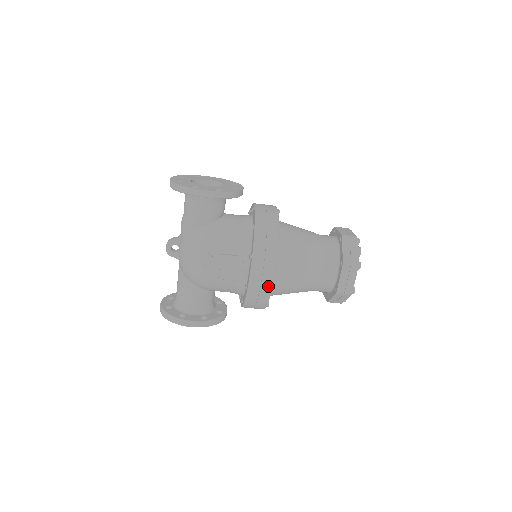
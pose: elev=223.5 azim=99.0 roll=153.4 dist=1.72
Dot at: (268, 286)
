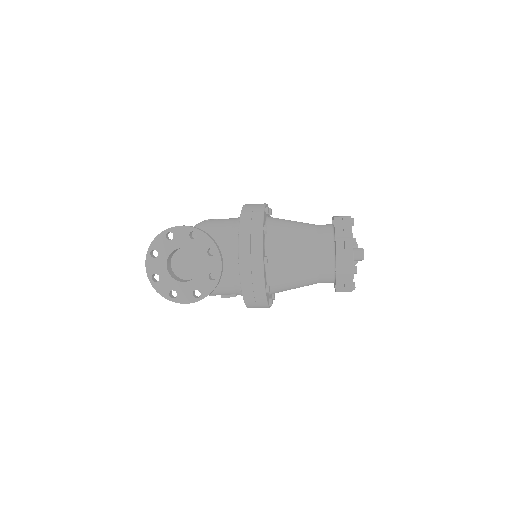
Dot at: occluded
